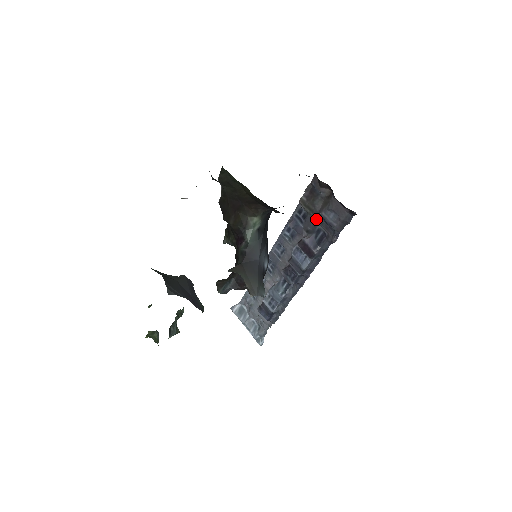
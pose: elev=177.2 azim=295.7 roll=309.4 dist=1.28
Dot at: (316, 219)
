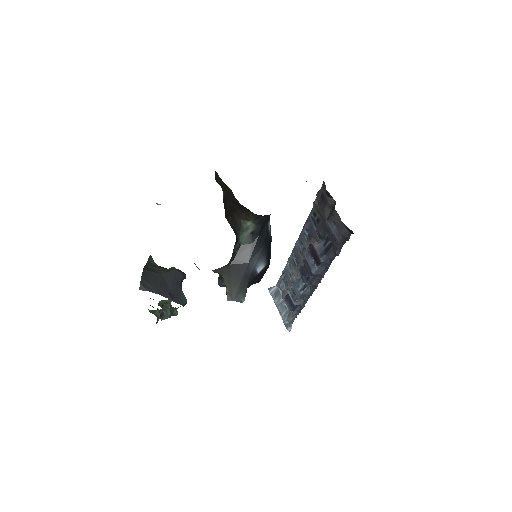
Dot at: (325, 226)
